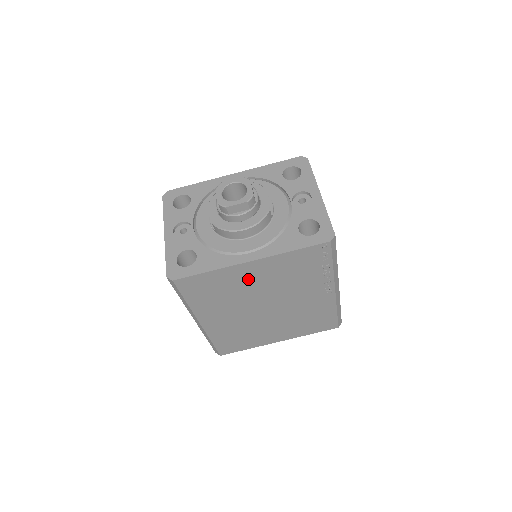
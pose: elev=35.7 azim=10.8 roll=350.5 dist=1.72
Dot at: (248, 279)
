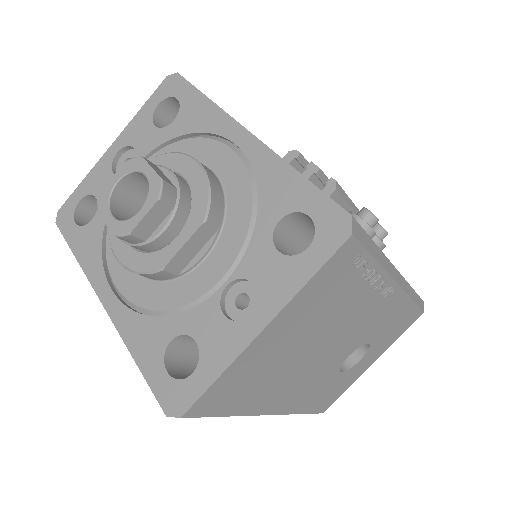
Dot at: occluded
